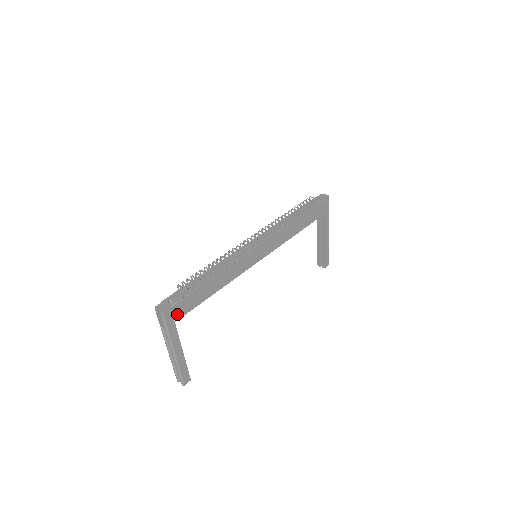
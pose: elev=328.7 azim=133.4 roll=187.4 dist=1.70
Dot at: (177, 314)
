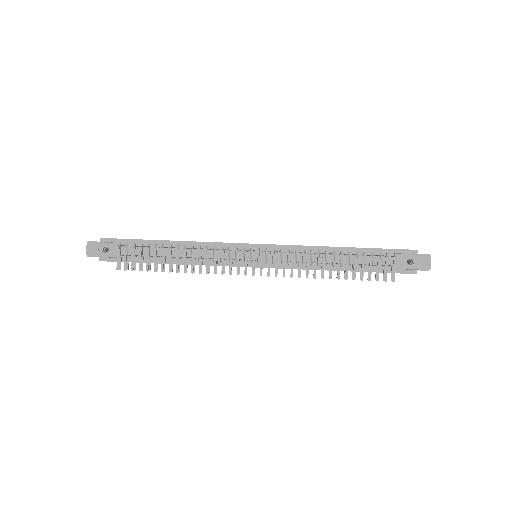
Dot at: occluded
